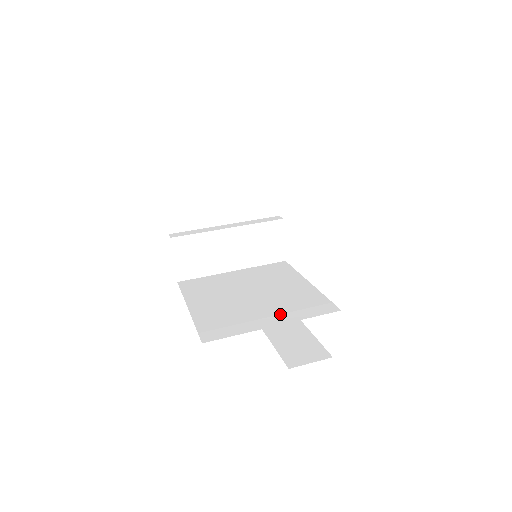
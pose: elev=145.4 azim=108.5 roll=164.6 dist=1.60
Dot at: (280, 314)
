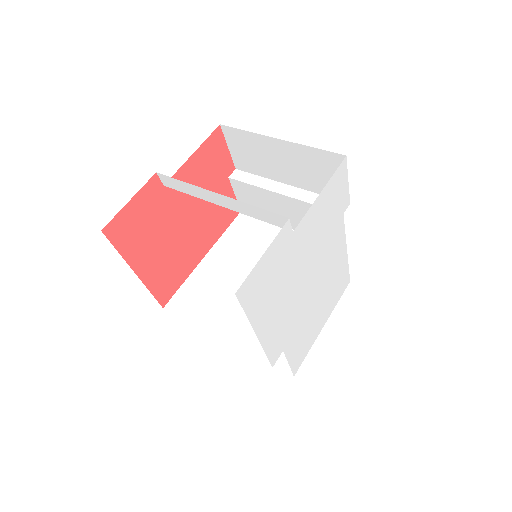
Dot at: (234, 326)
